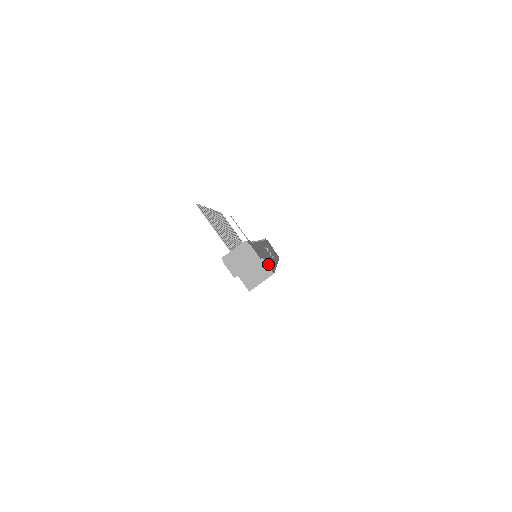
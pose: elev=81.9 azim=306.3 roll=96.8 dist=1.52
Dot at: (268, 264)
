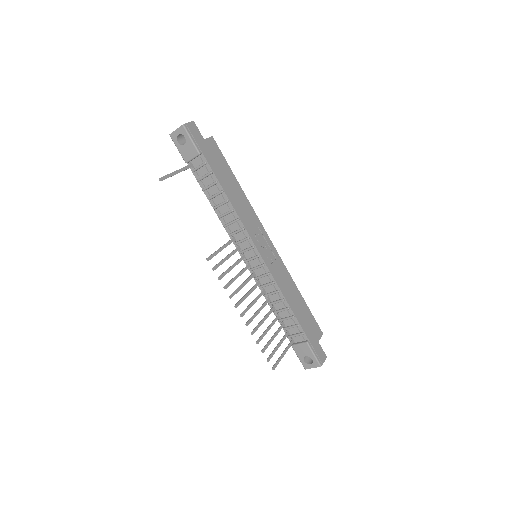
Dot at: (317, 331)
